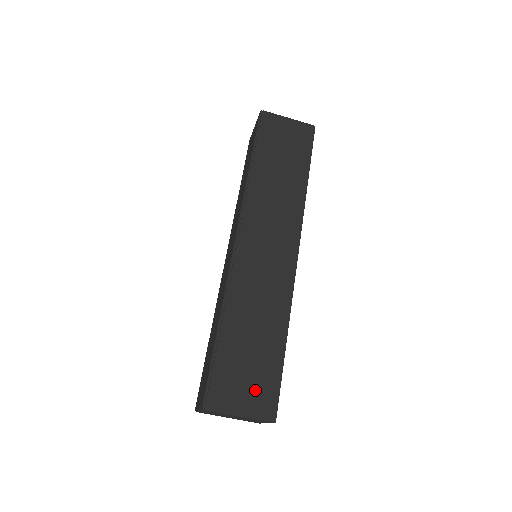
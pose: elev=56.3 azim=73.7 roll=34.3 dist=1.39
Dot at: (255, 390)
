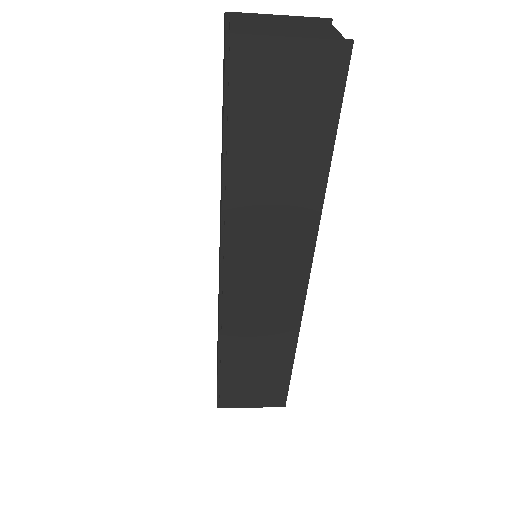
Dot at: (264, 393)
